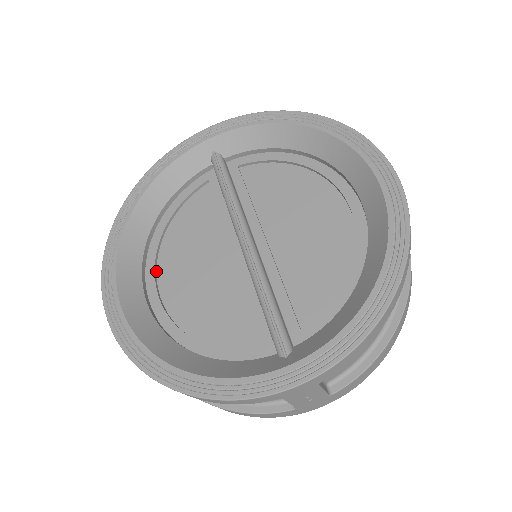
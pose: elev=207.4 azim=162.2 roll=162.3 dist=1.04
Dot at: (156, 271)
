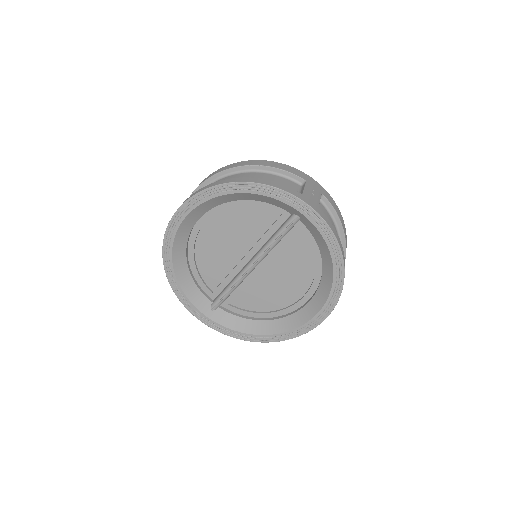
Dot at: (211, 216)
